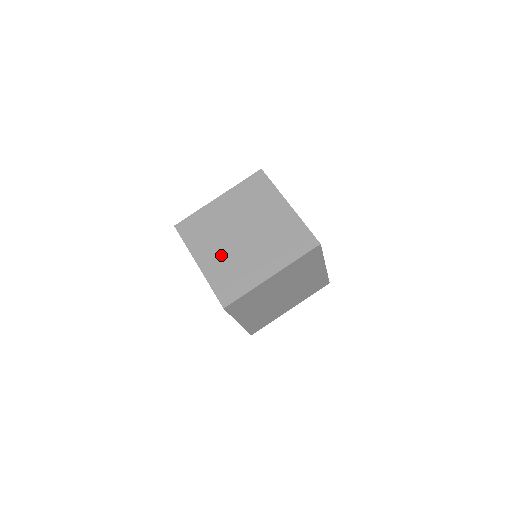
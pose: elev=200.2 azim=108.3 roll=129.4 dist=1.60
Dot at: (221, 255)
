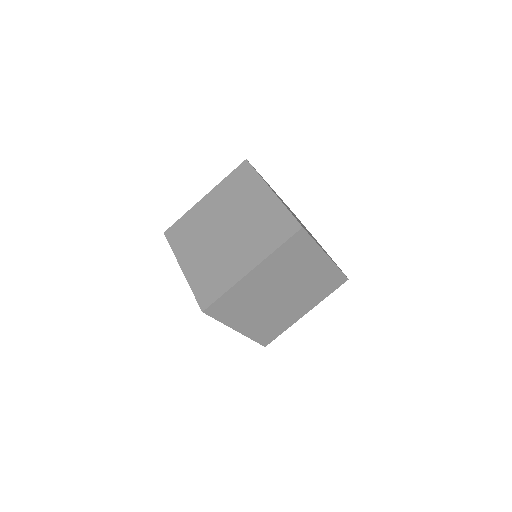
Dot at: (203, 255)
